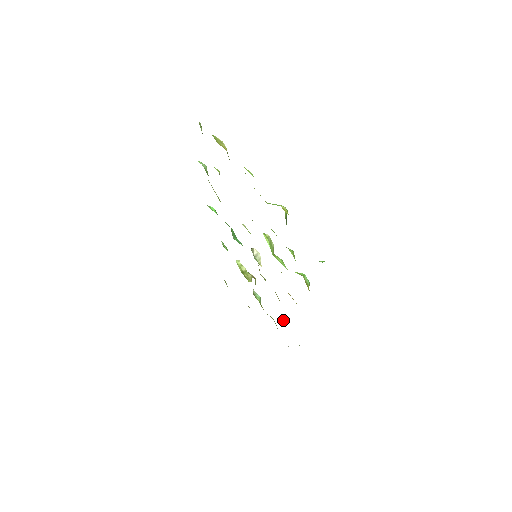
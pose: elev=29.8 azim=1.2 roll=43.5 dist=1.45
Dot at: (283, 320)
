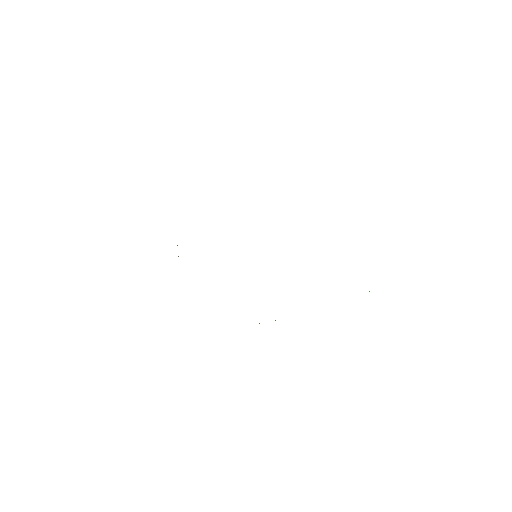
Dot at: occluded
